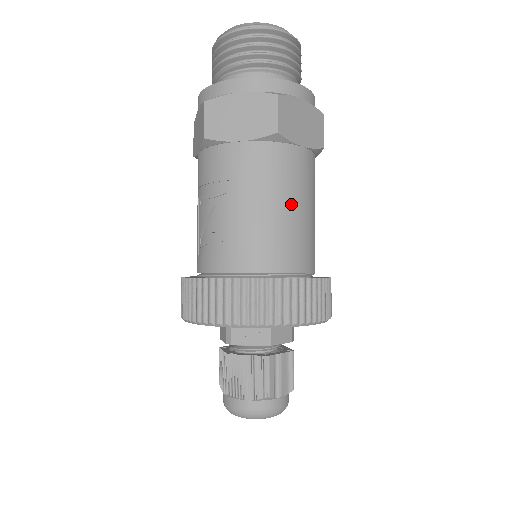
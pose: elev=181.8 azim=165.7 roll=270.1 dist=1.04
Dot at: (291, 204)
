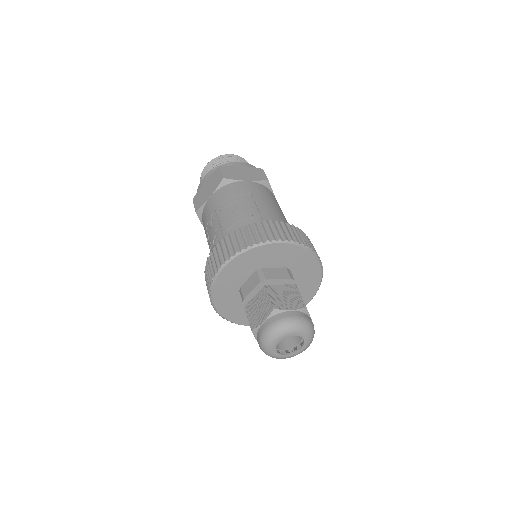
Dot at: (282, 213)
